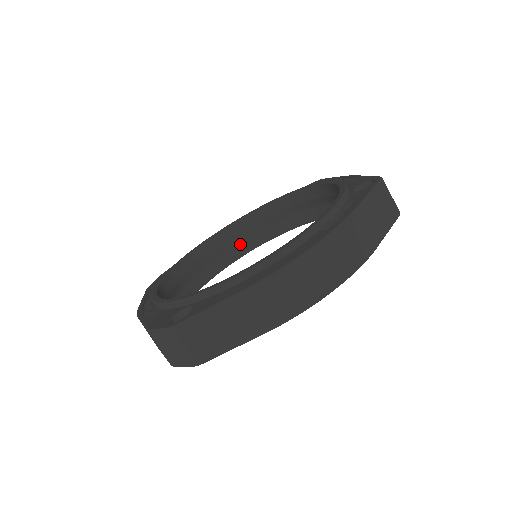
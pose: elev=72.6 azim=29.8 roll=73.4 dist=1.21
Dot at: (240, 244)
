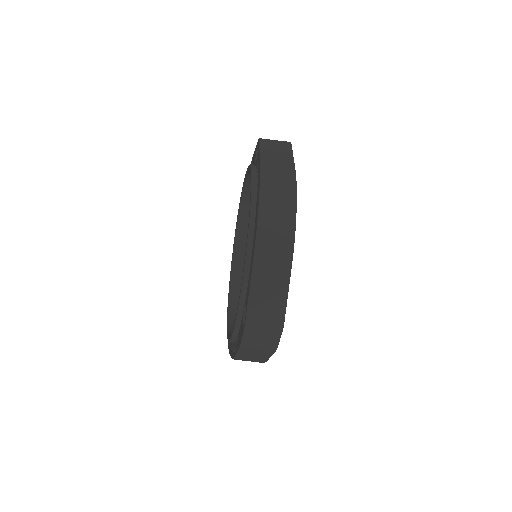
Dot at: occluded
